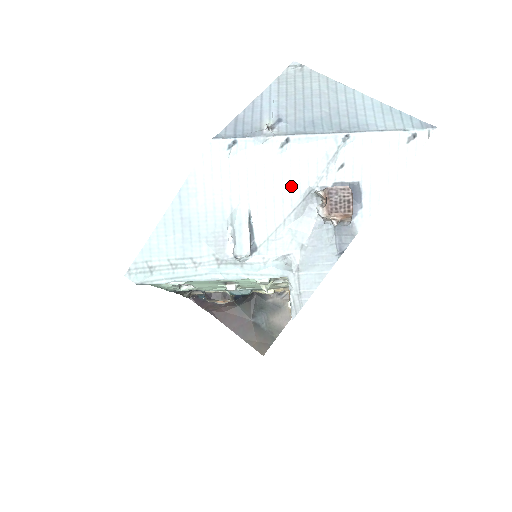
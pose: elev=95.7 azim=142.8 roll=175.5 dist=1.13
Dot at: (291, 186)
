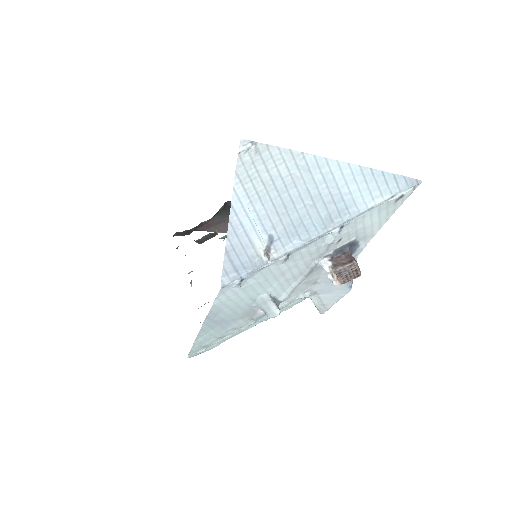
Dot at: (299, 269)
